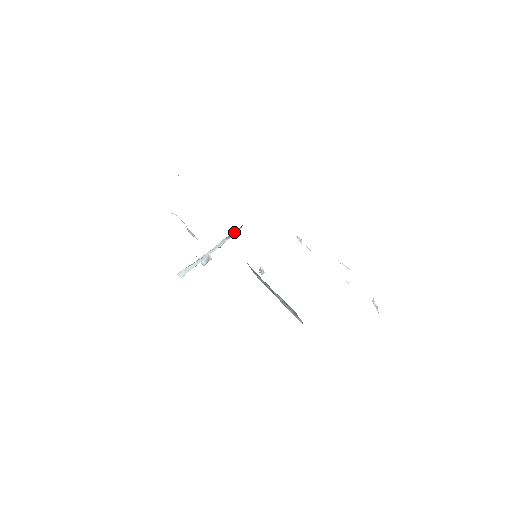
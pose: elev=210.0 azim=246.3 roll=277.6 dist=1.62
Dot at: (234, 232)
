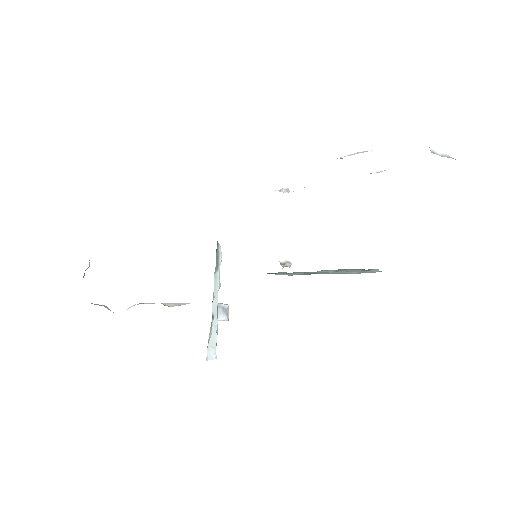
Dot at: (217, 257)
